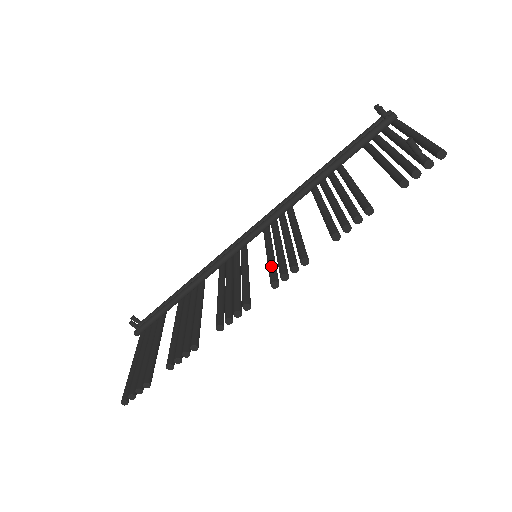
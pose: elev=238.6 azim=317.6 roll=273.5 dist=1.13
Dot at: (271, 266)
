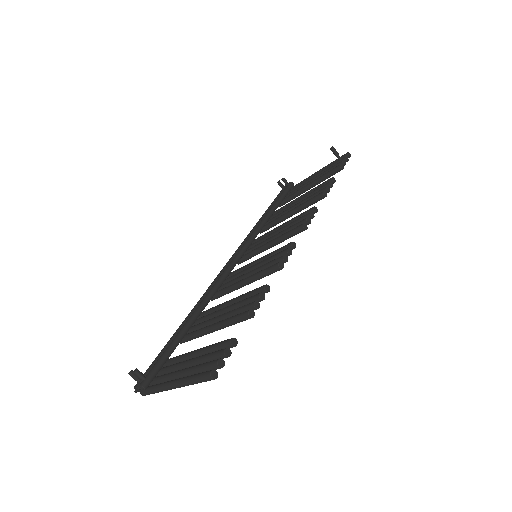
Dot at: (287, 232)
